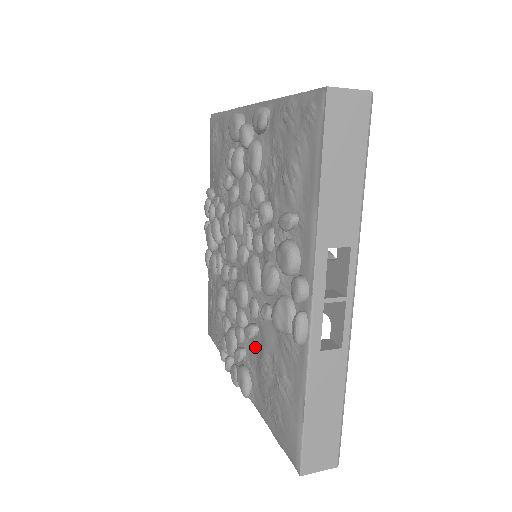
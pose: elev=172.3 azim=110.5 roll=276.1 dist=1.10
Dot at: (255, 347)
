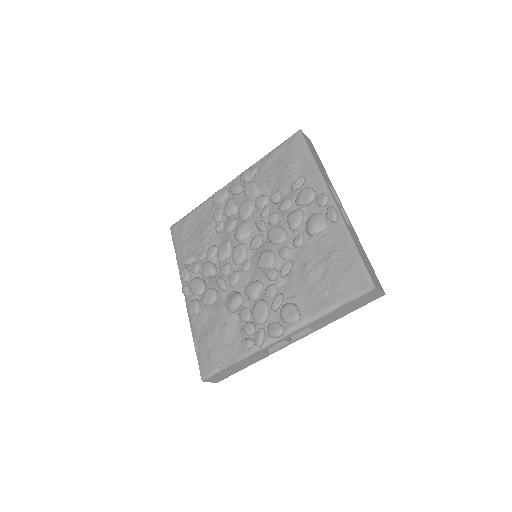
Dot at: (293, 277)
